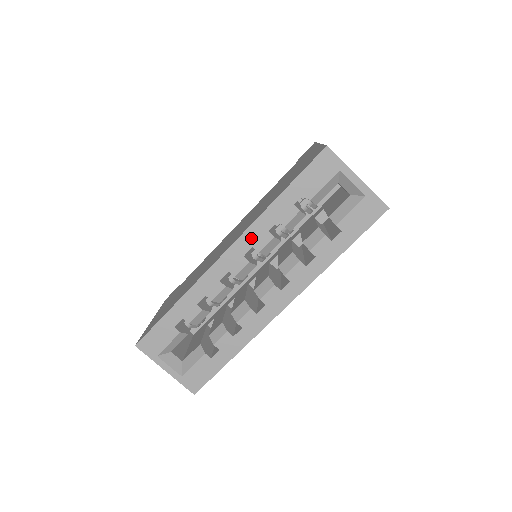
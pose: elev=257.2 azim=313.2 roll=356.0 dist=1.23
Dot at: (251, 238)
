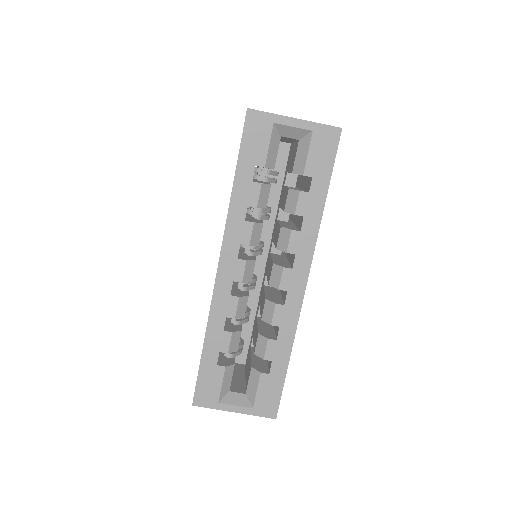
Dot at: (233, 237)
